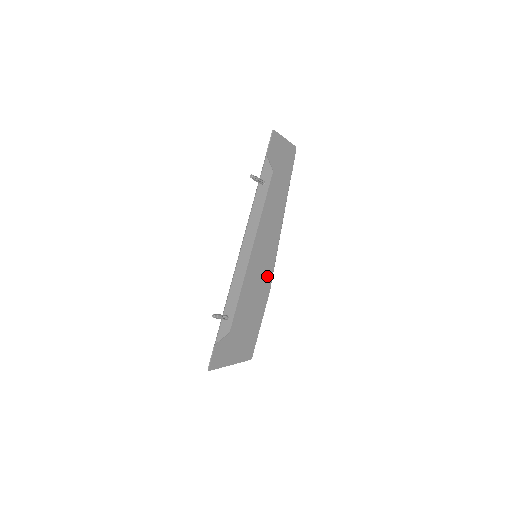
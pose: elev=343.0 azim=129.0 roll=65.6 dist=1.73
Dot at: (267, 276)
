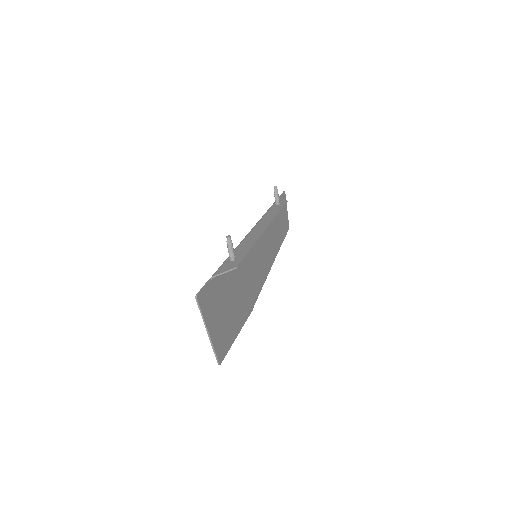
Dot at: (254, 293)
